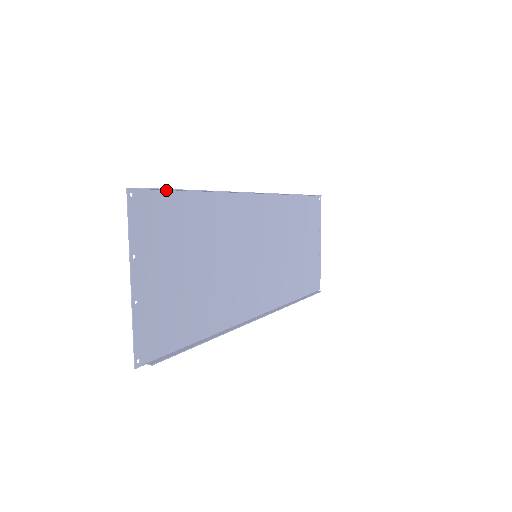
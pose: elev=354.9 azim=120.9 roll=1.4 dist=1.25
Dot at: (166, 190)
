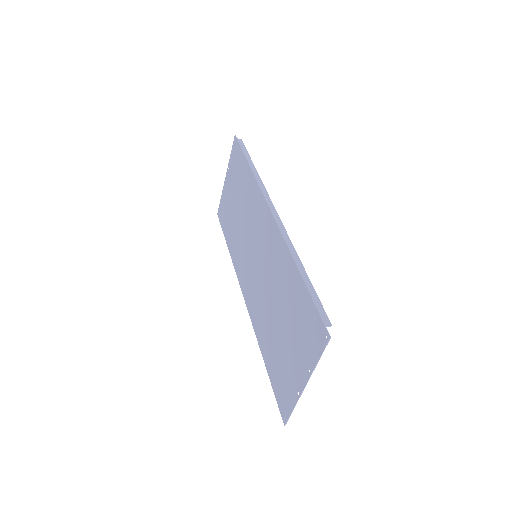
Dot at: (313, 301)
